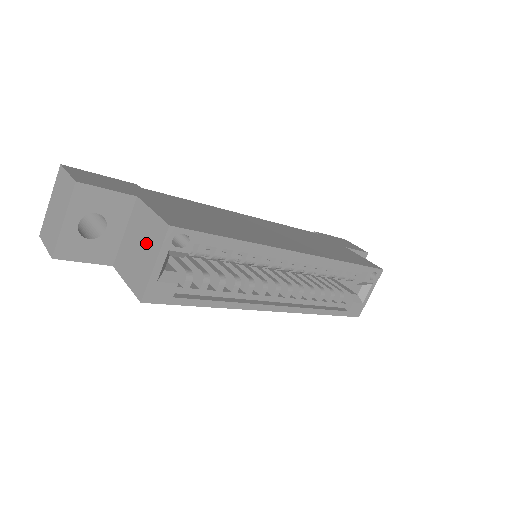
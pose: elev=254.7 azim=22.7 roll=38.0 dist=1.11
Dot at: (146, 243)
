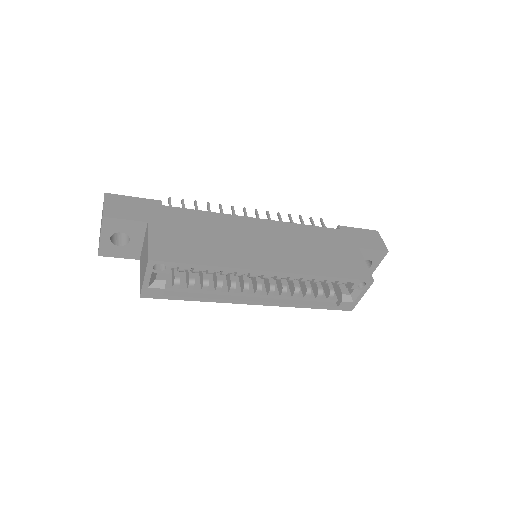
Dot at: (144, 261)
